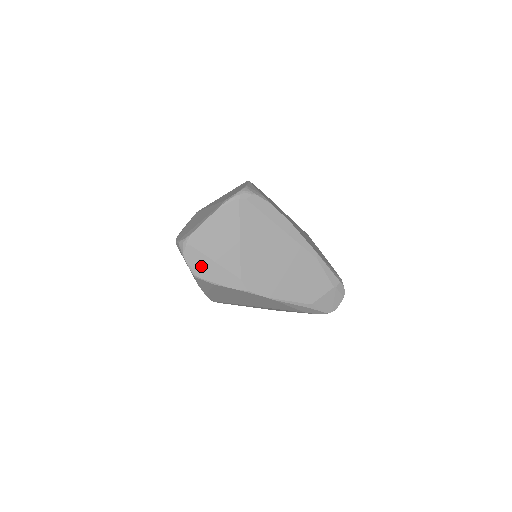
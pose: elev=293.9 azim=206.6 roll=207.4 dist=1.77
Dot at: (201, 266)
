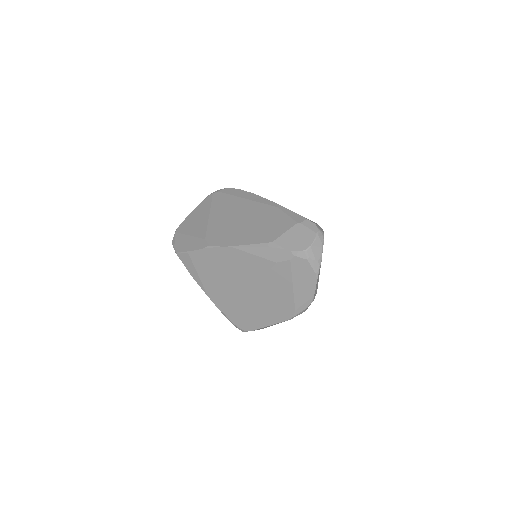
Dot at: (181, 243)
